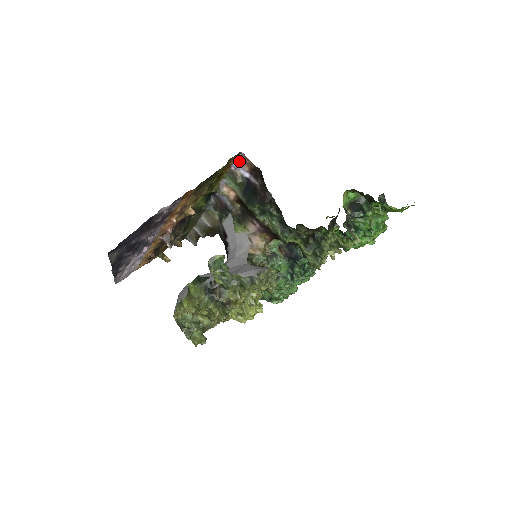
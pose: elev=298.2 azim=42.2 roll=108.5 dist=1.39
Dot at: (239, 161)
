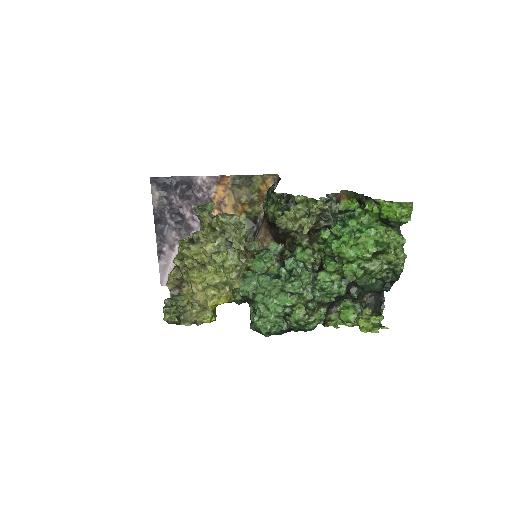
Dot at: (275, 183)
